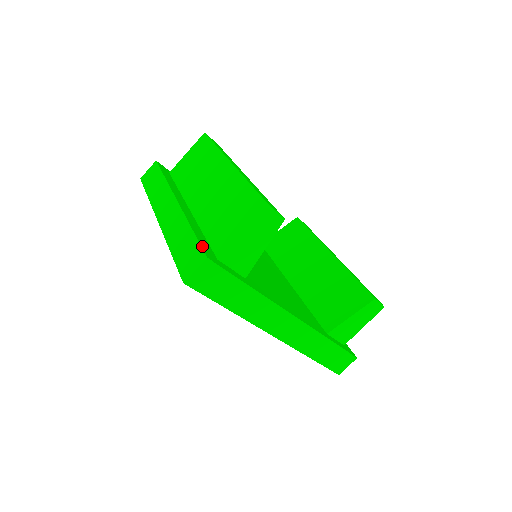
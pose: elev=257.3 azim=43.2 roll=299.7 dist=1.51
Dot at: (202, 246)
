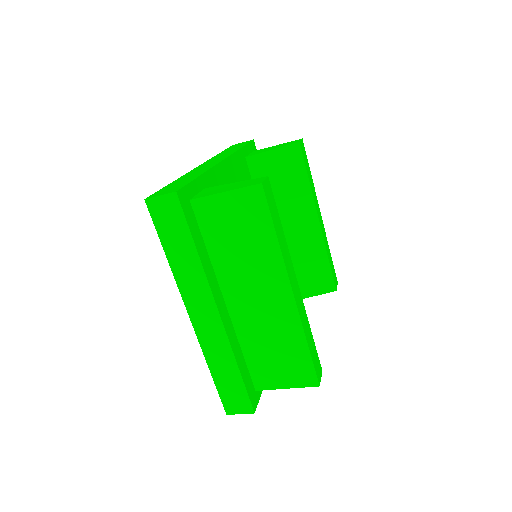
Dot at: (249, 395)
